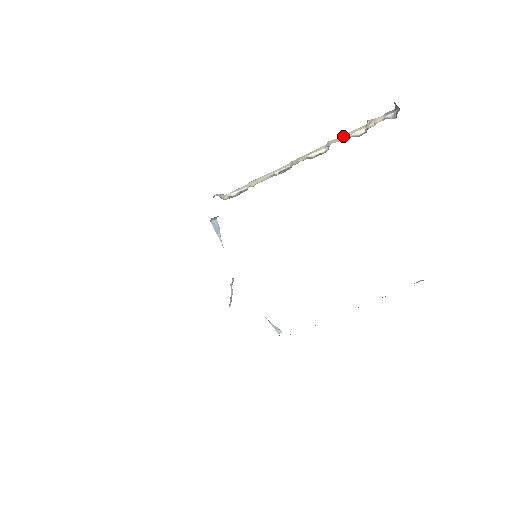
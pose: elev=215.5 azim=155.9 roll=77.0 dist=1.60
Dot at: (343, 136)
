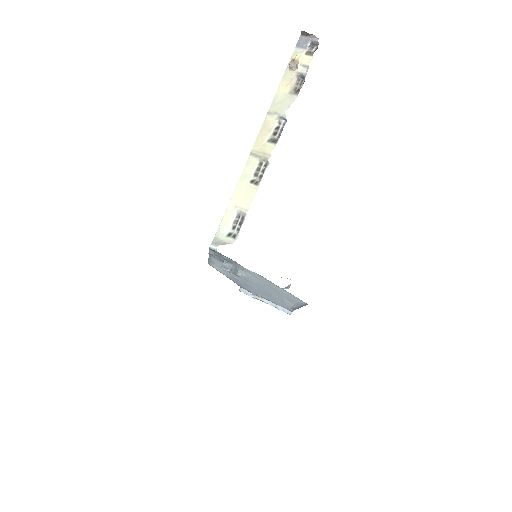
Dot at: (280, 96)
